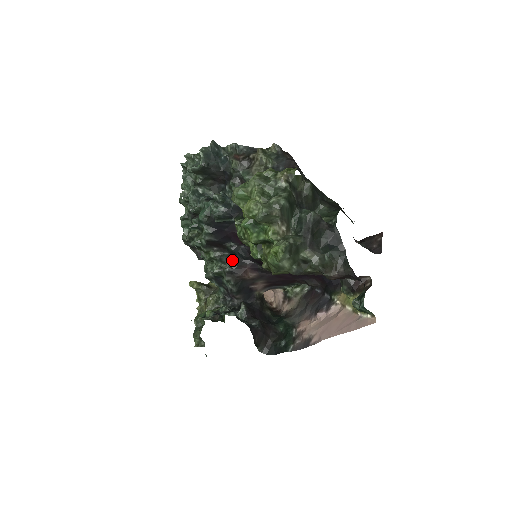
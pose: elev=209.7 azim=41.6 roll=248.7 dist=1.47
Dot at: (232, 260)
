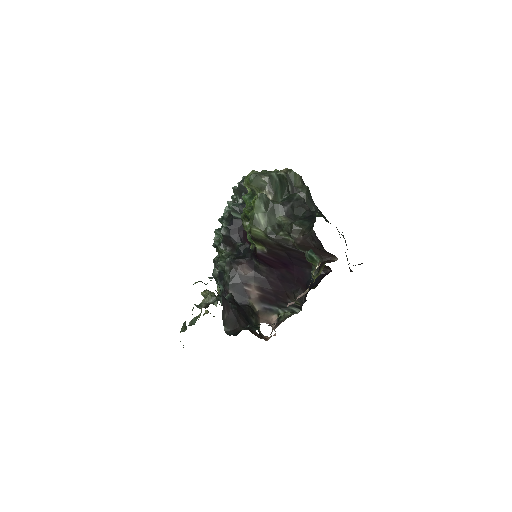
Dot at: (236, 256)
